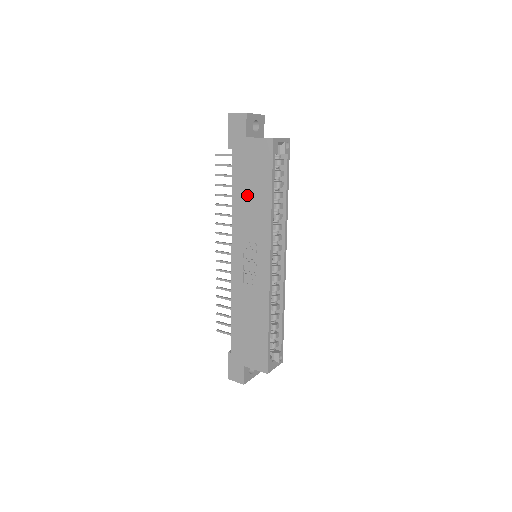
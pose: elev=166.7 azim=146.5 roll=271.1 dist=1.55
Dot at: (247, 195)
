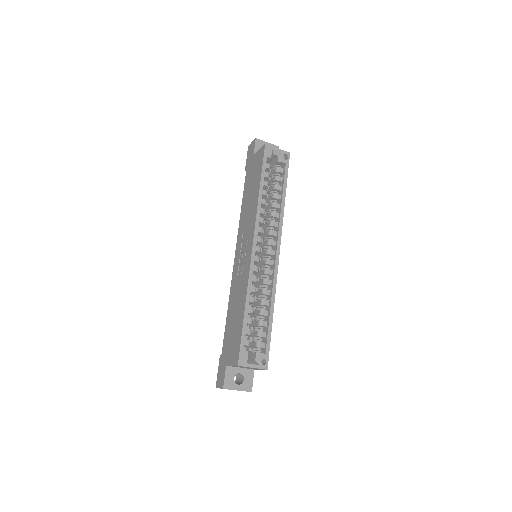
Dot at: (248, 197)
